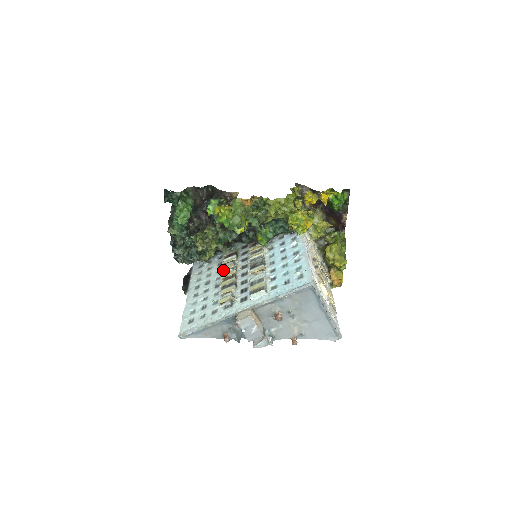
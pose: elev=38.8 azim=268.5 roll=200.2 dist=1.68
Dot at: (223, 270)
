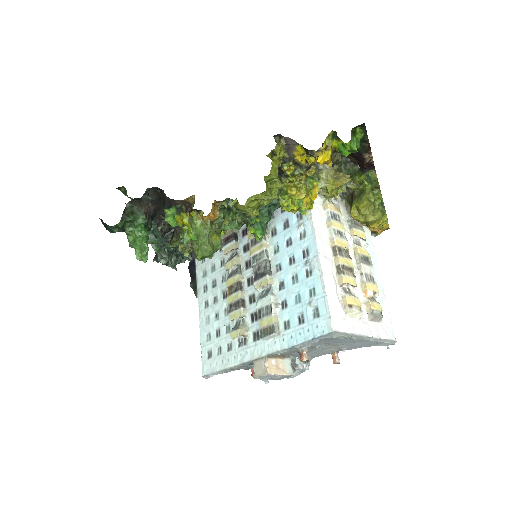
Dot at: occluded
